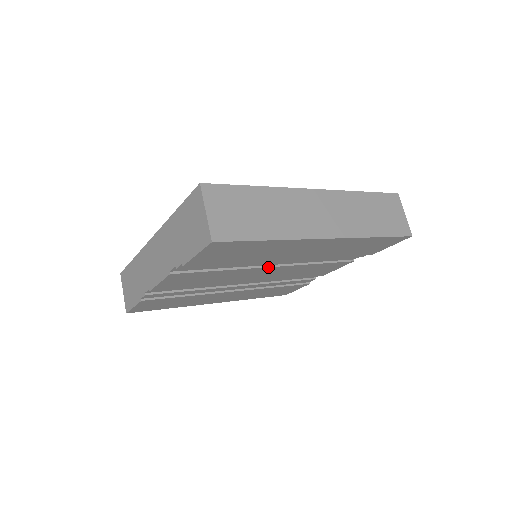
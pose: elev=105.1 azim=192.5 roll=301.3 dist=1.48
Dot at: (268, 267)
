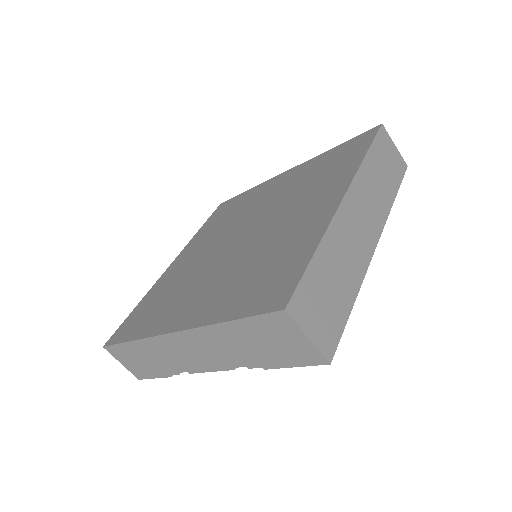
Dot at: occluded
